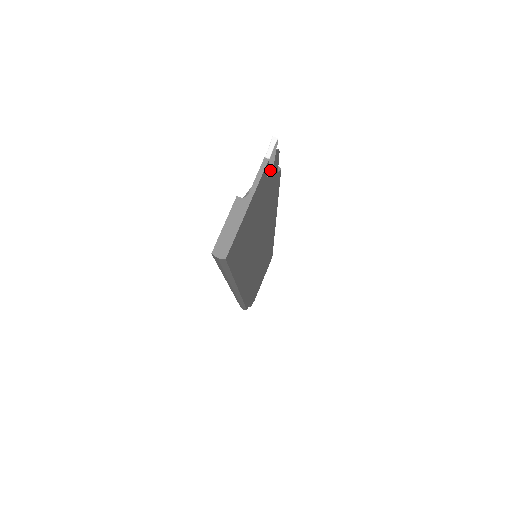
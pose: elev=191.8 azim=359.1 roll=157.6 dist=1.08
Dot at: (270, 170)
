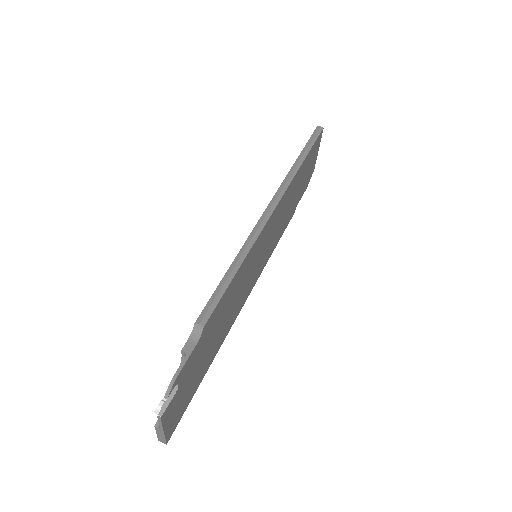
Dot at: (175, 390)
